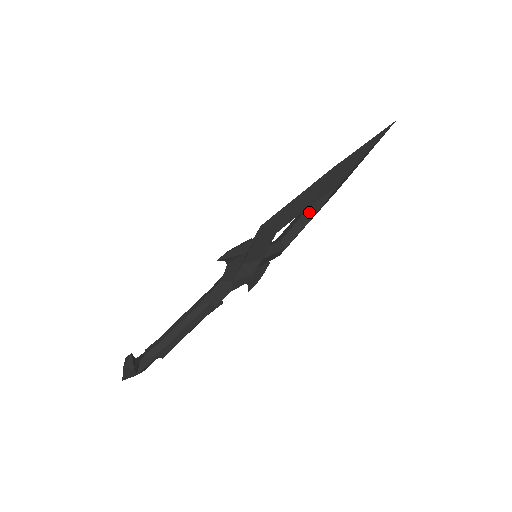
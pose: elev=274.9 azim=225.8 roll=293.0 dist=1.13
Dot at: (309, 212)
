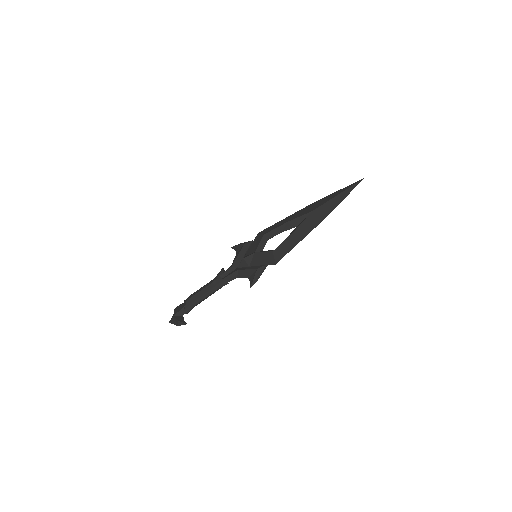
Dot at: occluded
